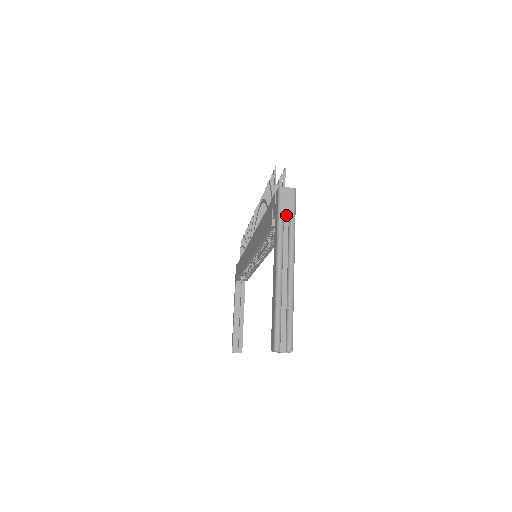
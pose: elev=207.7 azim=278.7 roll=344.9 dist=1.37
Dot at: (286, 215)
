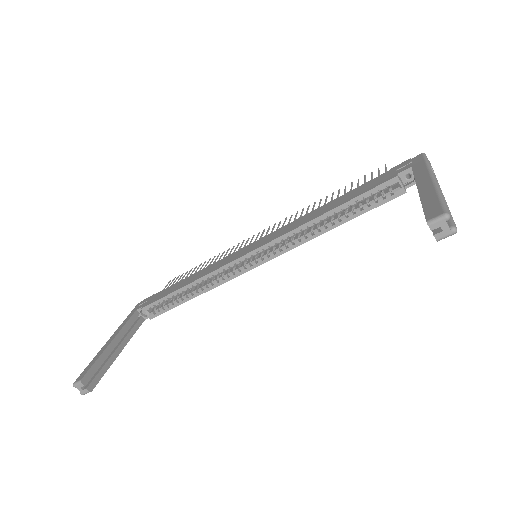
Dot at: (431, 167)
